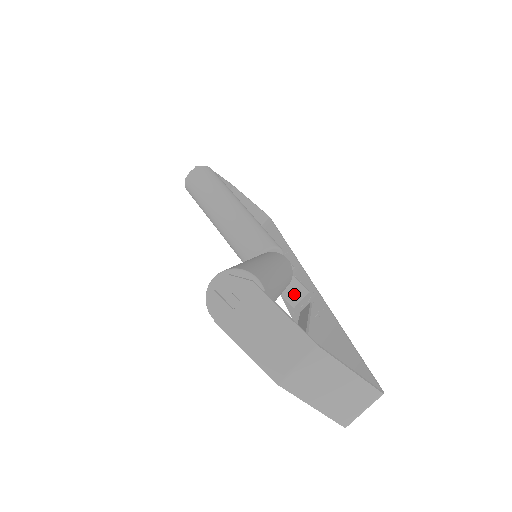
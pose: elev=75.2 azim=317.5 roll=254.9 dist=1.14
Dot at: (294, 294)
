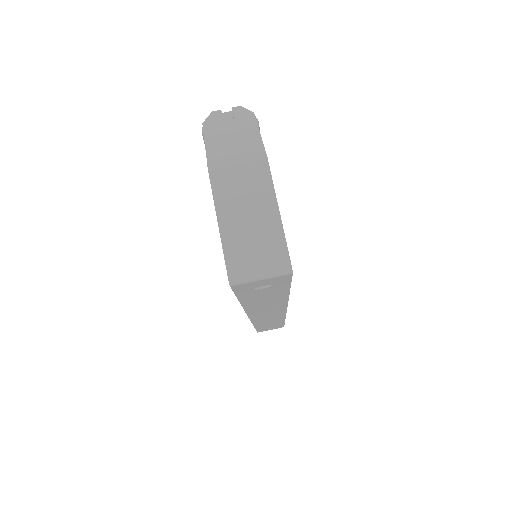
Dot at: occluded
